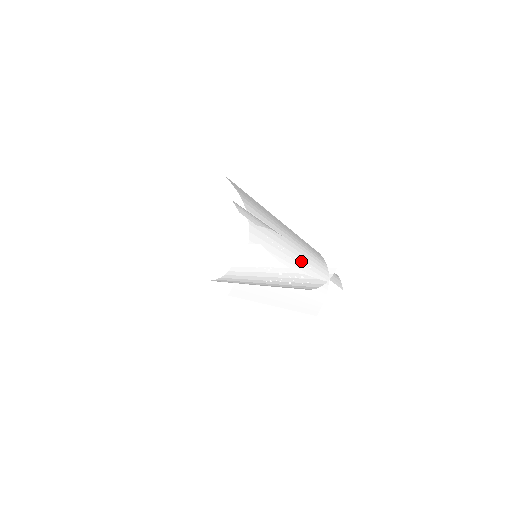
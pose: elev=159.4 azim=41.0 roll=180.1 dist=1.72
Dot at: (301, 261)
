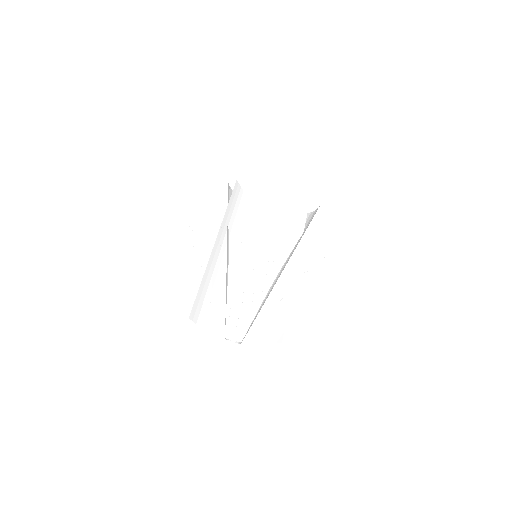
Dot at: occluded
